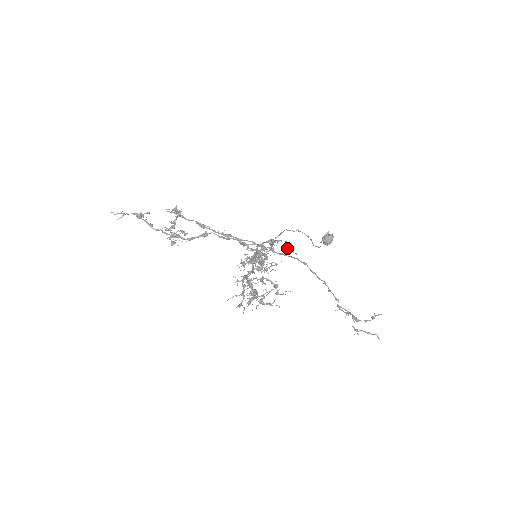
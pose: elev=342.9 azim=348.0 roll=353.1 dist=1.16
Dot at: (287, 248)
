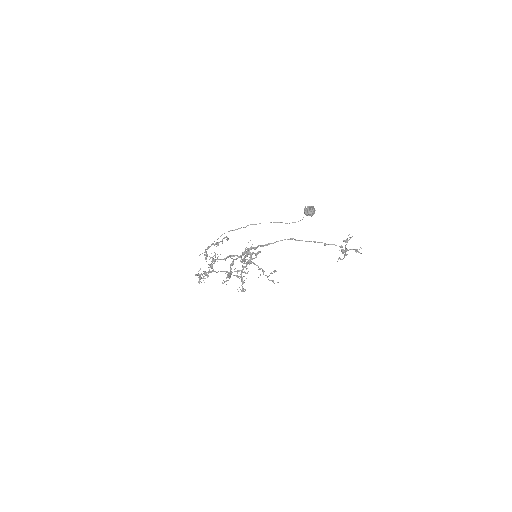
Dot at: (227, 240)
